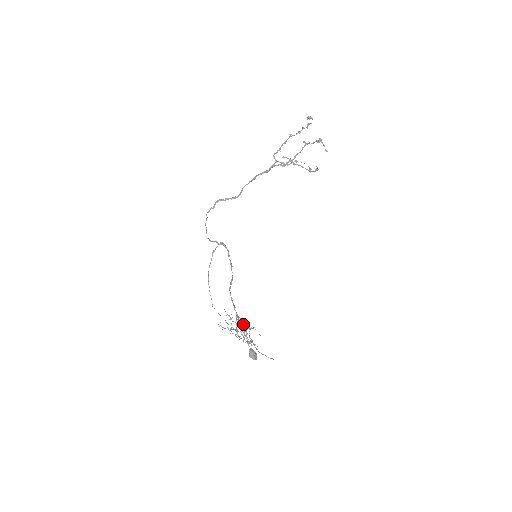
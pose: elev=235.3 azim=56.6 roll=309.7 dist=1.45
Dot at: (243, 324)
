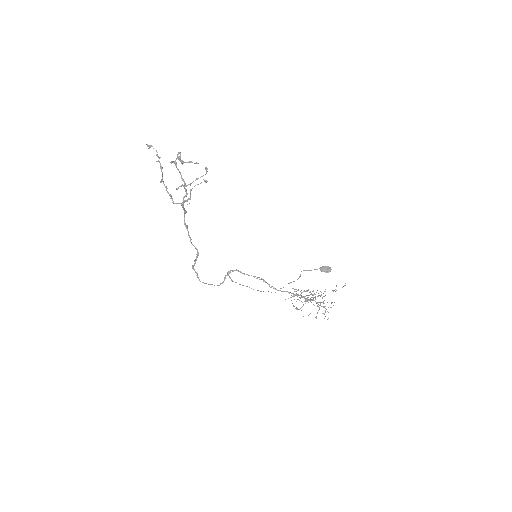
Dot at: occluded
